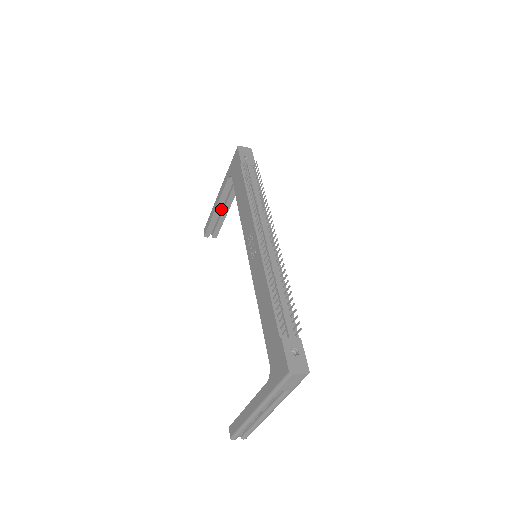
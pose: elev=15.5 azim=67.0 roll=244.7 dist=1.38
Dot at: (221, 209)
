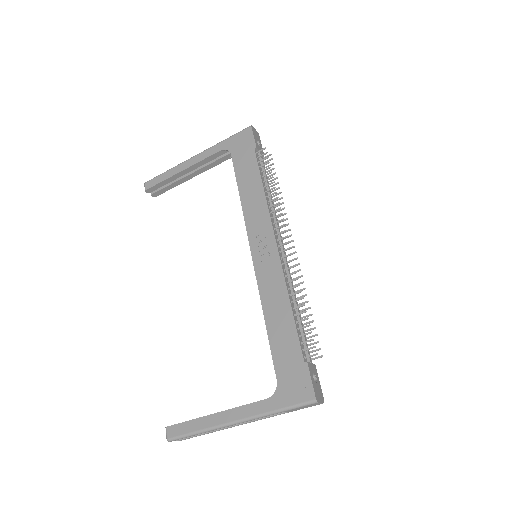
Dot at: occluded
